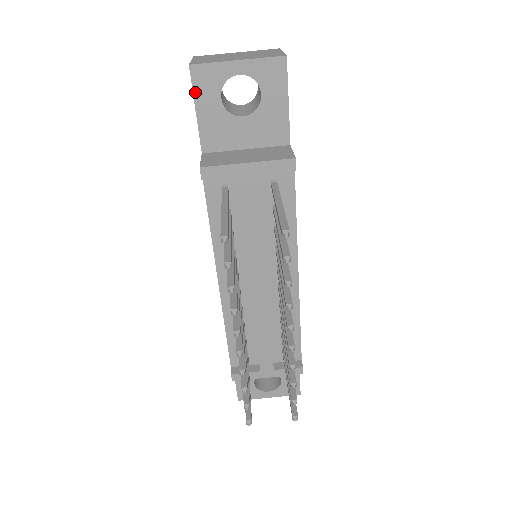
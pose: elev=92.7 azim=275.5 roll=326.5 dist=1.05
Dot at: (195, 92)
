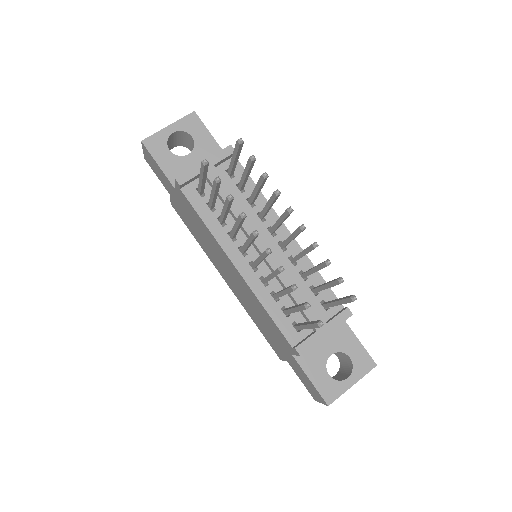
Dot at: (152, 154)
